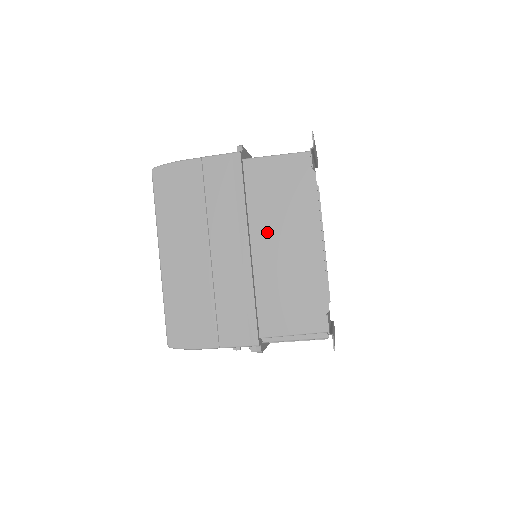
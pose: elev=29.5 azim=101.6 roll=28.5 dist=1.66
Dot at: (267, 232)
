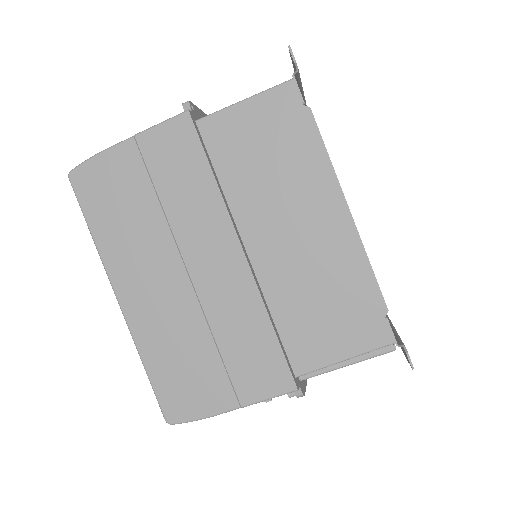
Dot at: (263, 220)
